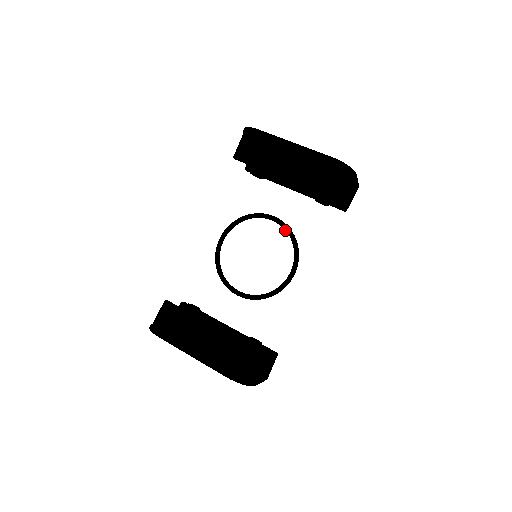
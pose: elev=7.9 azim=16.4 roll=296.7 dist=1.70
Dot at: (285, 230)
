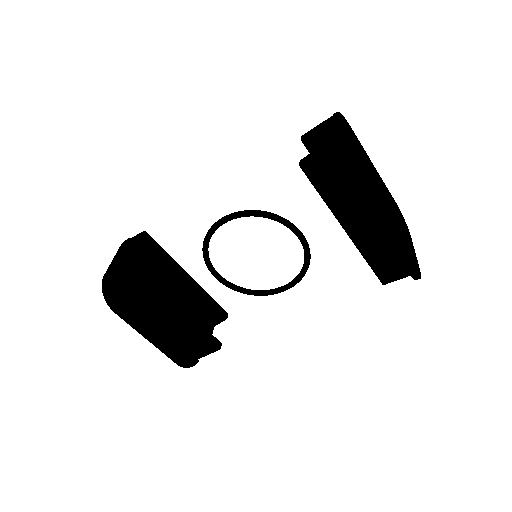
Dot at: (304, 252)
